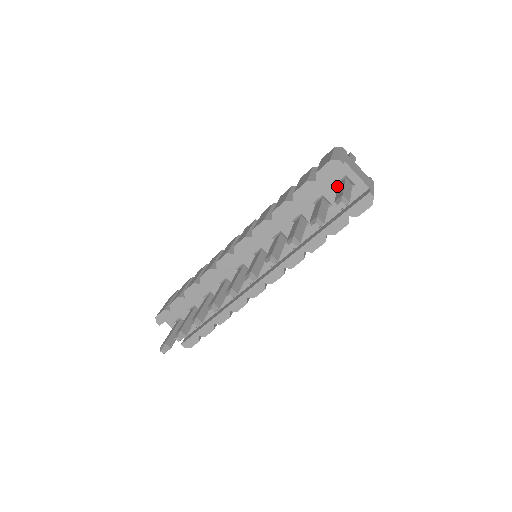
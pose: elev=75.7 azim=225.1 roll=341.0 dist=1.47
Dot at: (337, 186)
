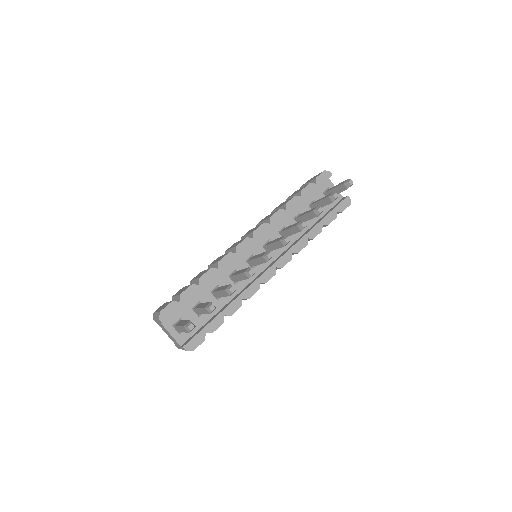
Dot at: (324, 194)
